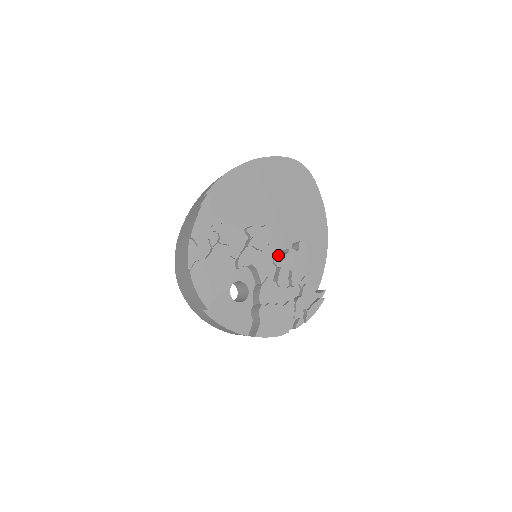
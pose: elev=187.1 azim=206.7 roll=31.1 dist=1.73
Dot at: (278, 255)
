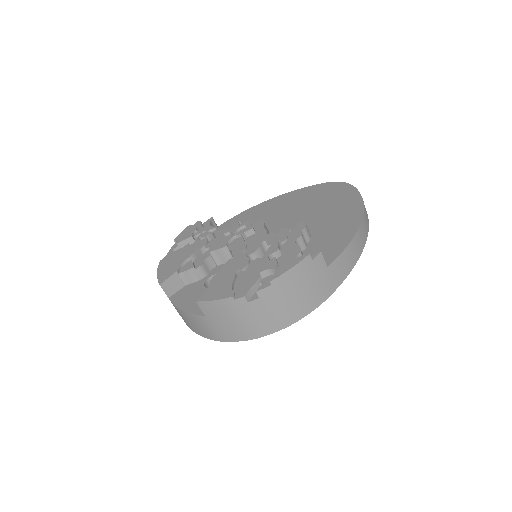
Dot at: (263, 236)
